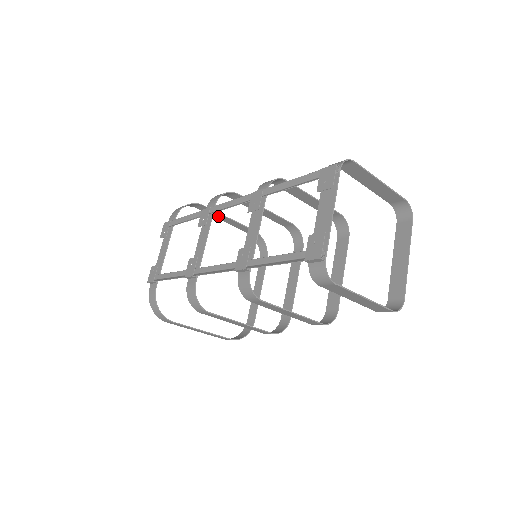
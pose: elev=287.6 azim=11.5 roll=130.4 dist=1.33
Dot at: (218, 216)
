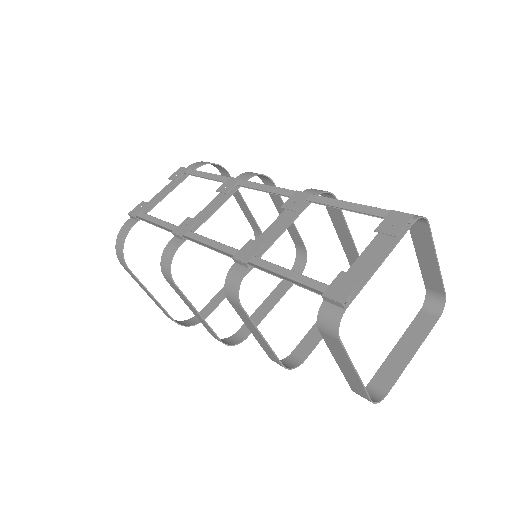
Dot at: (236, 194)
